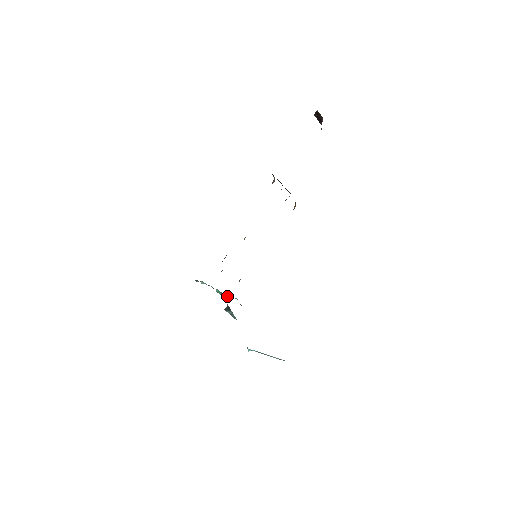
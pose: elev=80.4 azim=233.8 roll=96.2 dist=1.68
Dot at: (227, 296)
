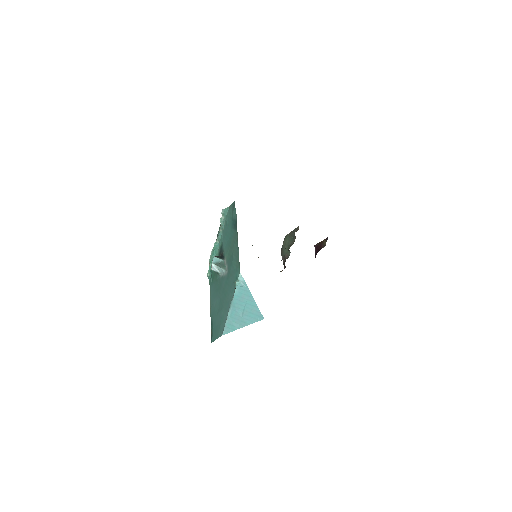
Dot at: (210, 260)
